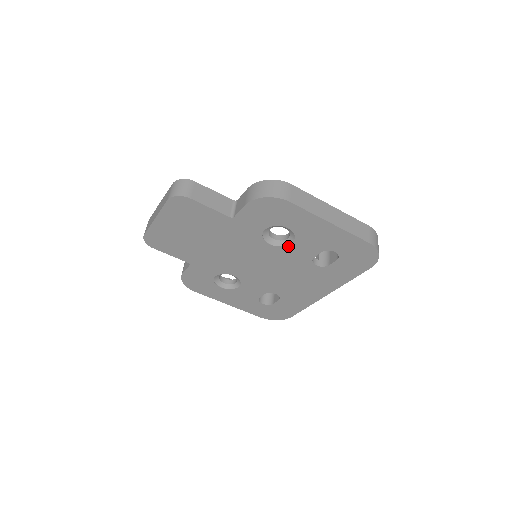
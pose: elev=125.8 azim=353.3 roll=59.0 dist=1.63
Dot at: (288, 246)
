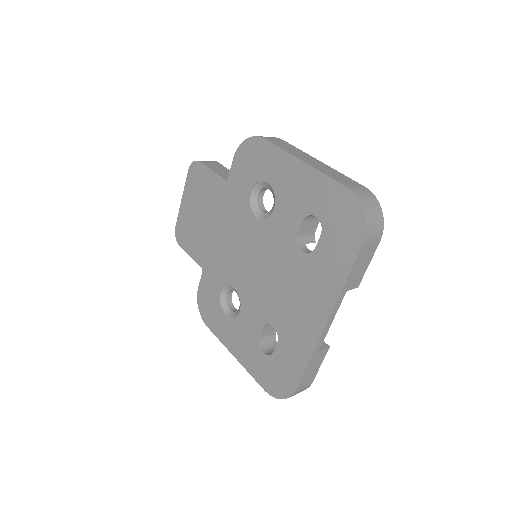
Dot at: (272, 217)
